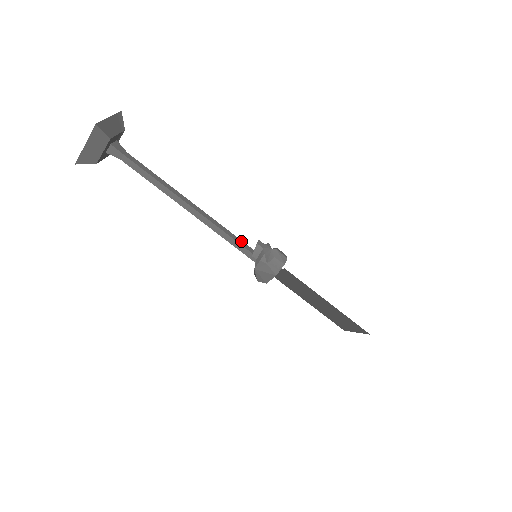
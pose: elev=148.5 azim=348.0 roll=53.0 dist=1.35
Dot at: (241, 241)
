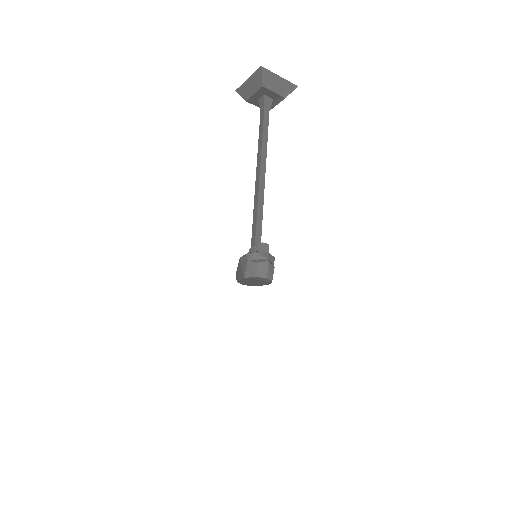
Dot at: (260, 235)
